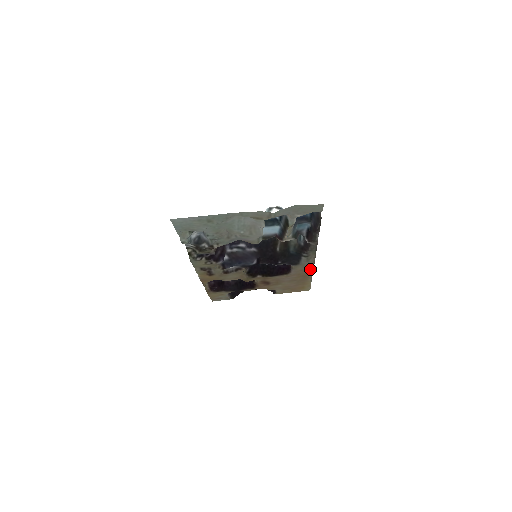
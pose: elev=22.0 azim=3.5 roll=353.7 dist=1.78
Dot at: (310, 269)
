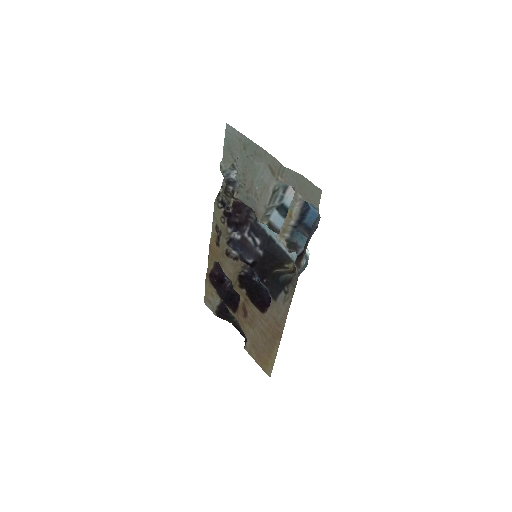
Dot at: (282, 325)
